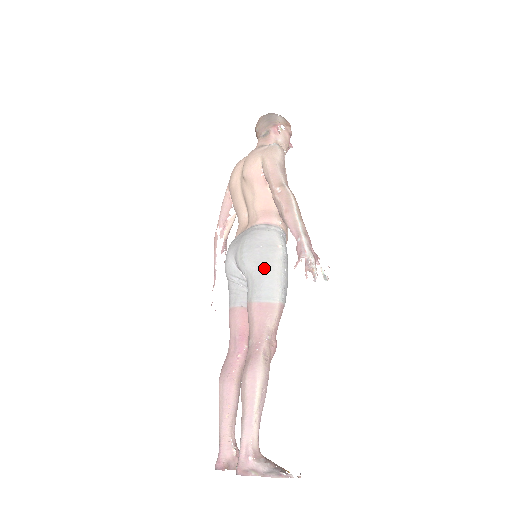
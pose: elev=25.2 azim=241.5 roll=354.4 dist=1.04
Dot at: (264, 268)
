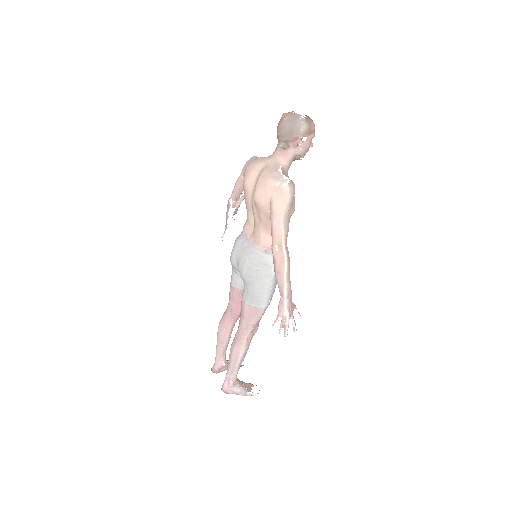
Dot at: (257, 287)
